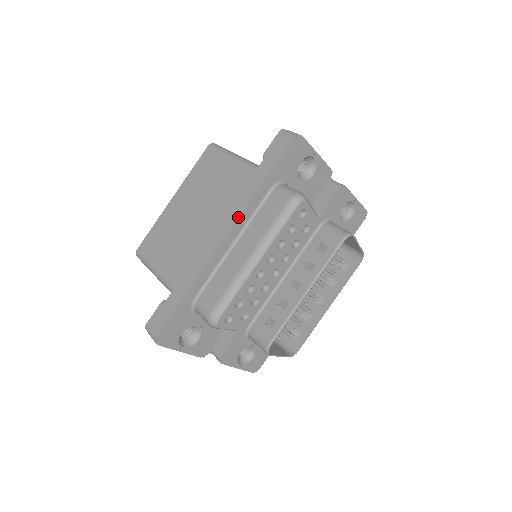
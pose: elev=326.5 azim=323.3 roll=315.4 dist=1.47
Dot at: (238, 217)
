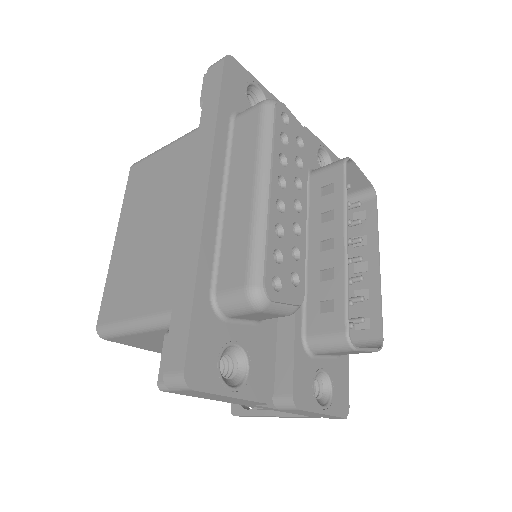
Dot at: (210, 159)
